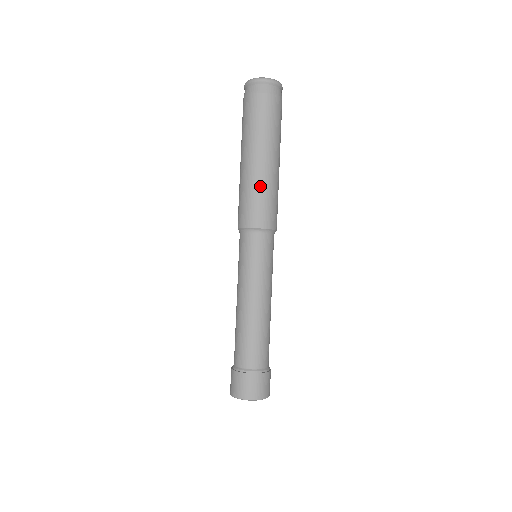
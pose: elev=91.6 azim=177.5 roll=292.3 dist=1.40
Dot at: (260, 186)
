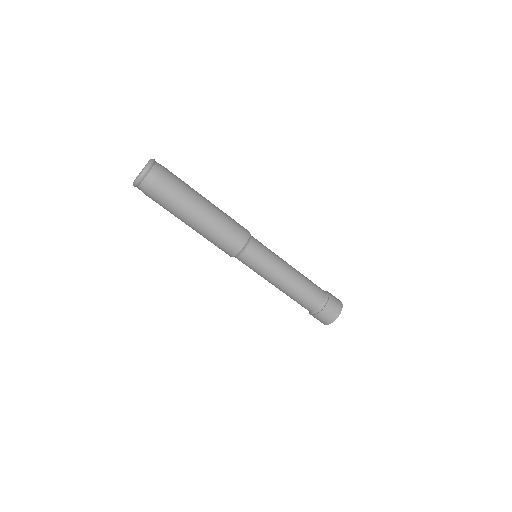
Dot at: (214, 231)
